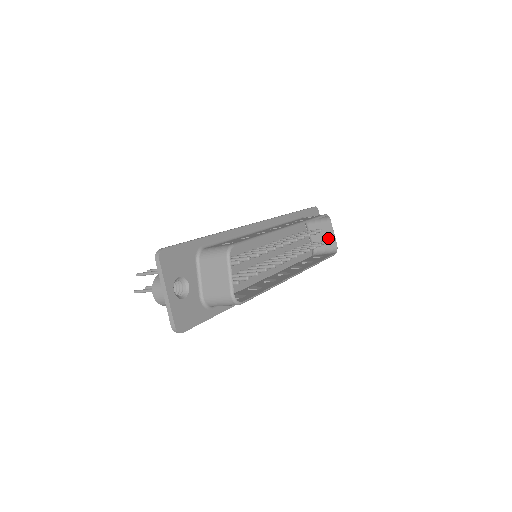
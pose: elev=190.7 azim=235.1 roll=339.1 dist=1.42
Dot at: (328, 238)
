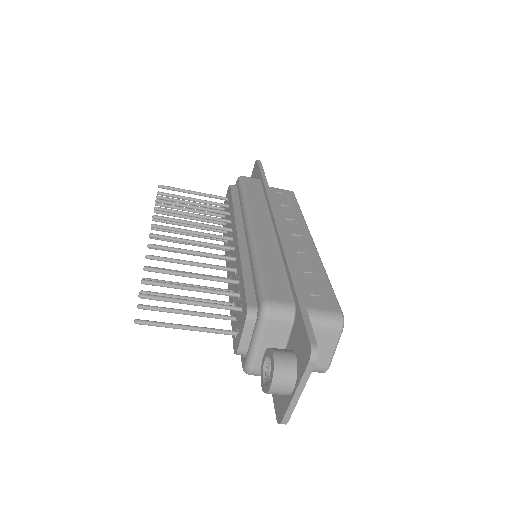
Dot at: occluded
